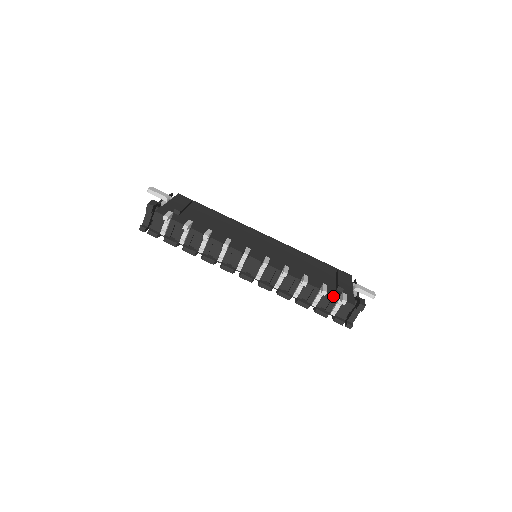
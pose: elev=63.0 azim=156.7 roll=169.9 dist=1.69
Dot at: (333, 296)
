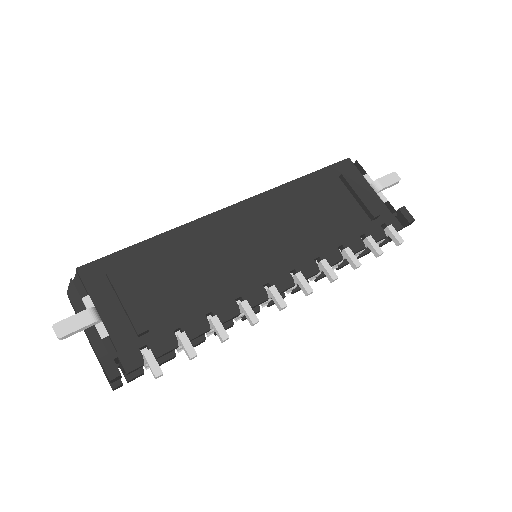
Dot at: (380, 240)
